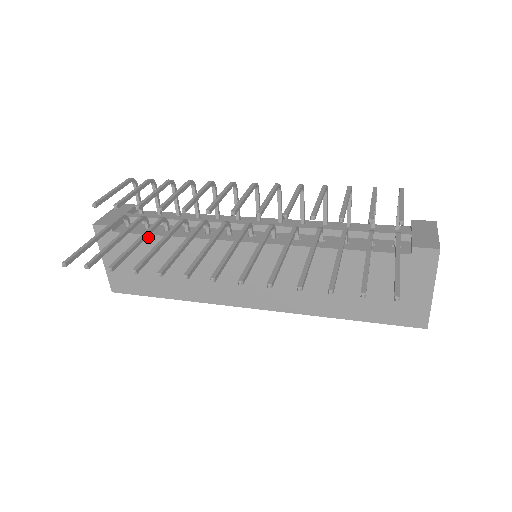
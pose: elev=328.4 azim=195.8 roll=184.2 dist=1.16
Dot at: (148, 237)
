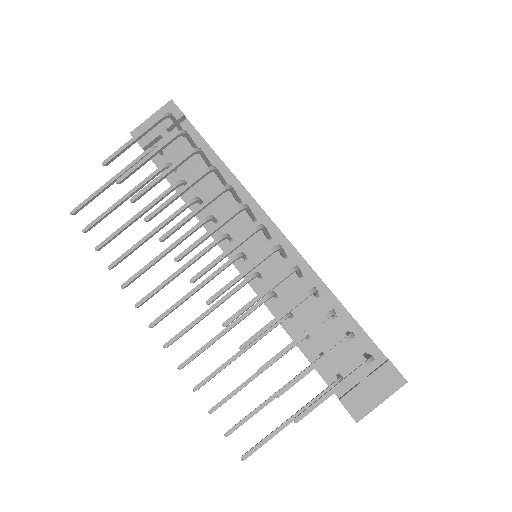
Dot at: (169, 182)
